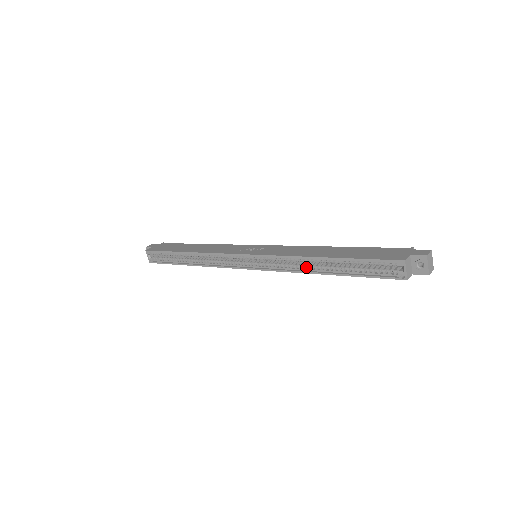
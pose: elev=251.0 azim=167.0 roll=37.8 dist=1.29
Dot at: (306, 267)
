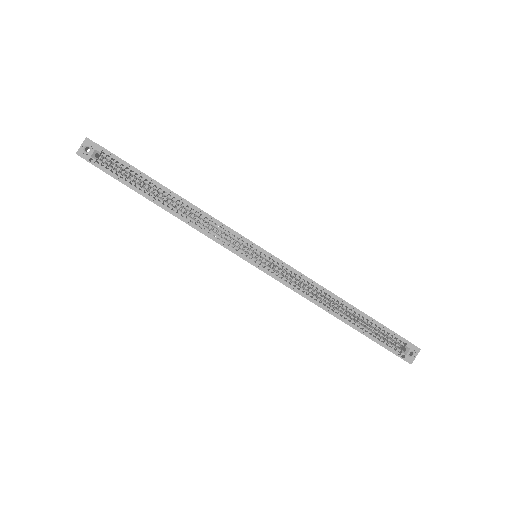
Dot at: (321, 301)
